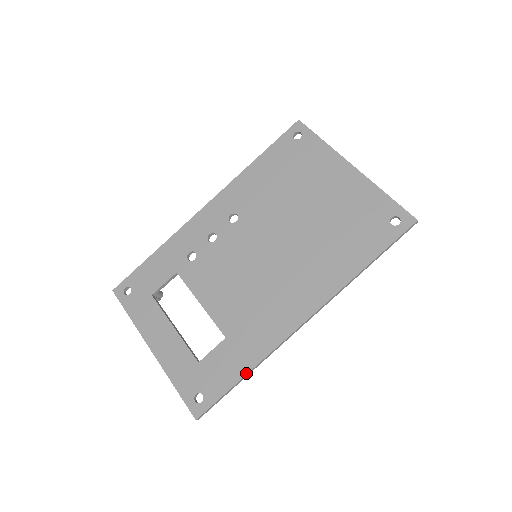
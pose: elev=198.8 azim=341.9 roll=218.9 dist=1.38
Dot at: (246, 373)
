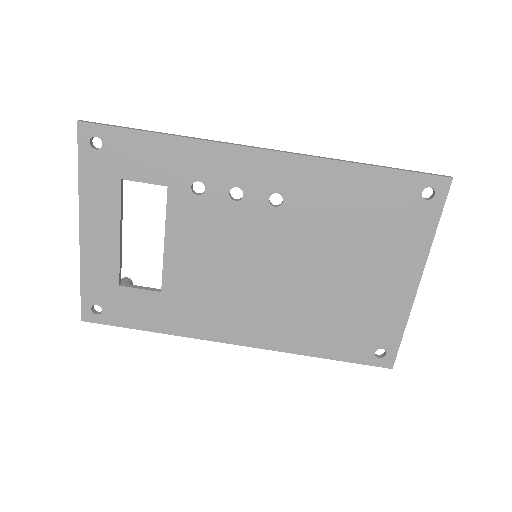
Dot at: (154, 331)
